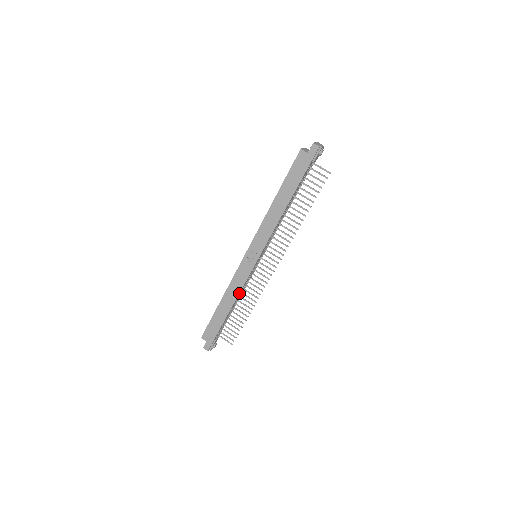
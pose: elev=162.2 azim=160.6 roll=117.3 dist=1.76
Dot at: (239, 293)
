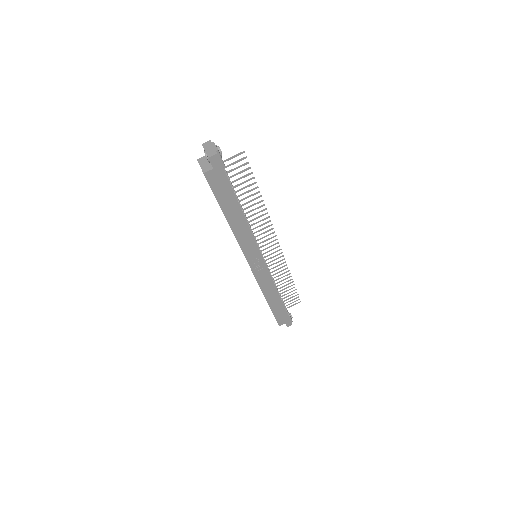
Dot at: (274, 285)
